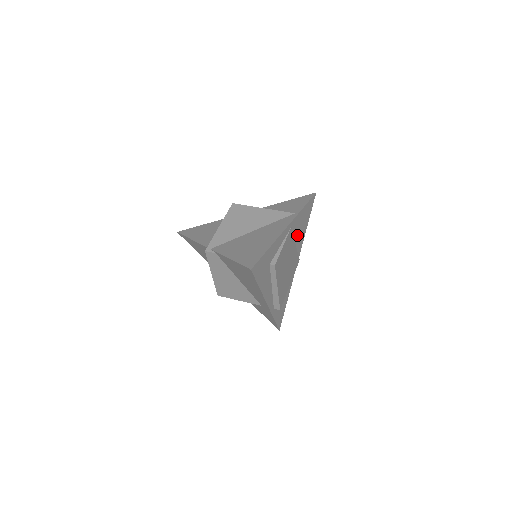
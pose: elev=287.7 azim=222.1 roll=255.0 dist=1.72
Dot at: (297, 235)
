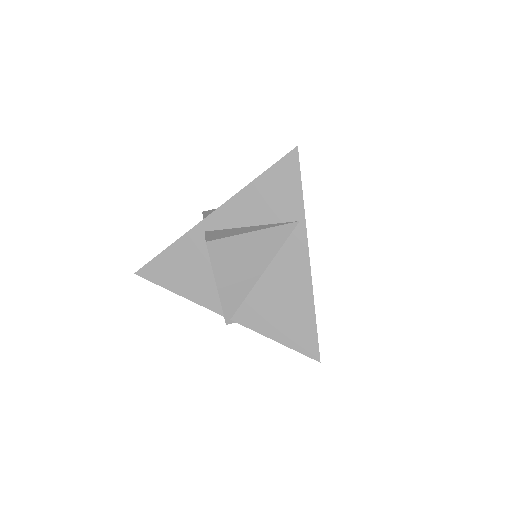
Dot at: occluded
